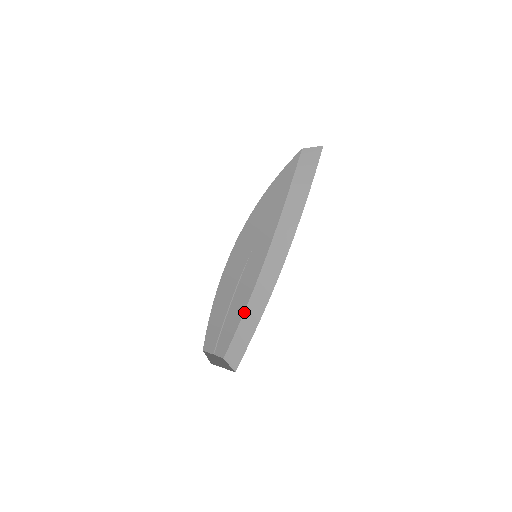
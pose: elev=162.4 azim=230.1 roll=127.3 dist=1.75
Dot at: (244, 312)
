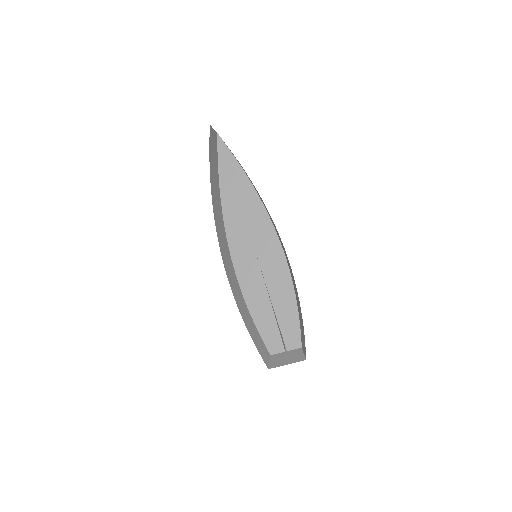
Dot at: (296, 298)
